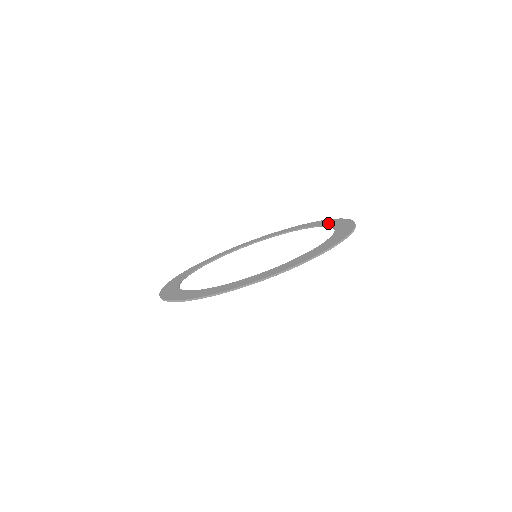
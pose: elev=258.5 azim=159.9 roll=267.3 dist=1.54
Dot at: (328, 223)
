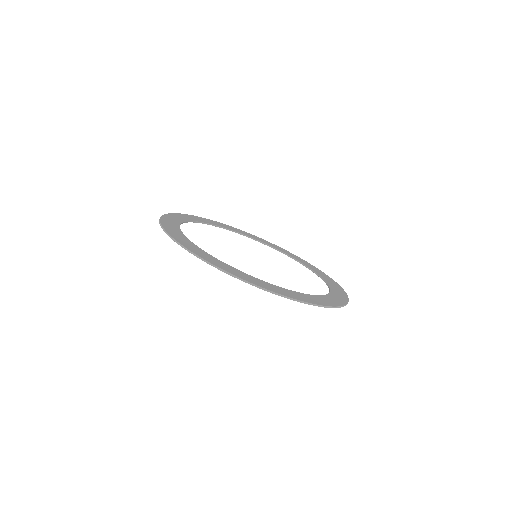
Dot at: (333, 295)
